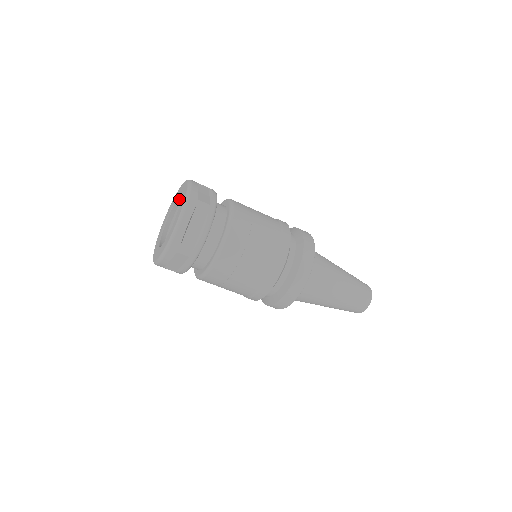
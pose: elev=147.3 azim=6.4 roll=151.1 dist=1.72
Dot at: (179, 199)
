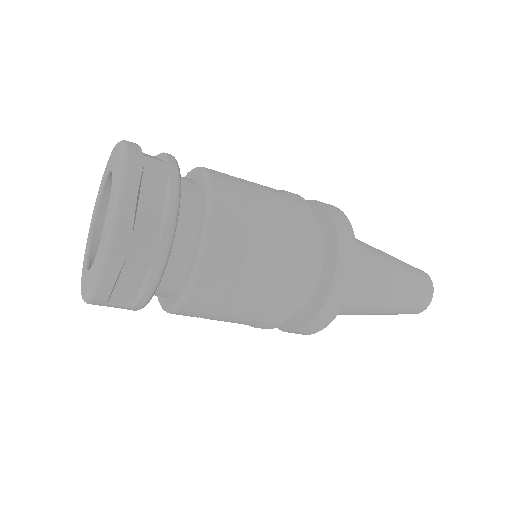
Dot at: (106, 189)
